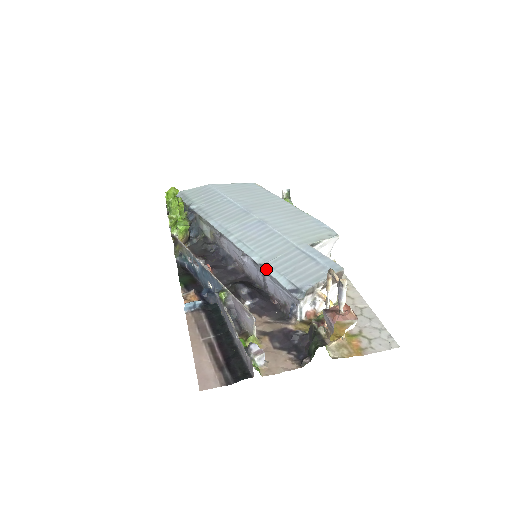
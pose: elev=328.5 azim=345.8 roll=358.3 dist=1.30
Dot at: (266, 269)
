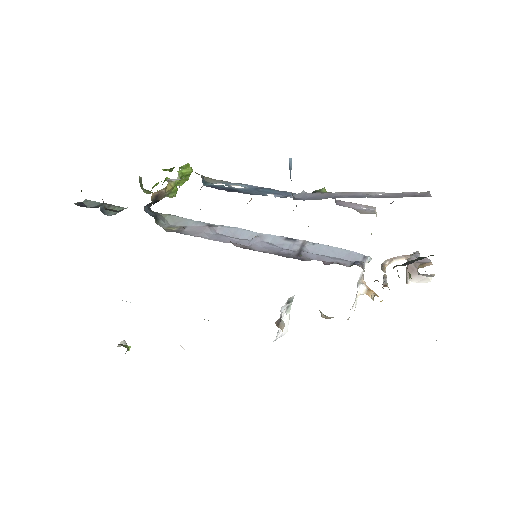
Dot at: (311, 243)
